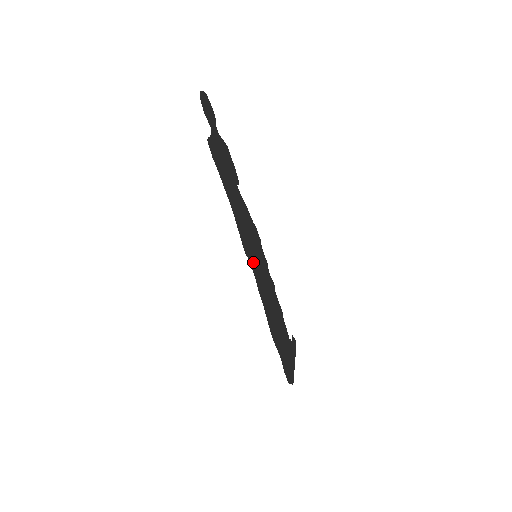
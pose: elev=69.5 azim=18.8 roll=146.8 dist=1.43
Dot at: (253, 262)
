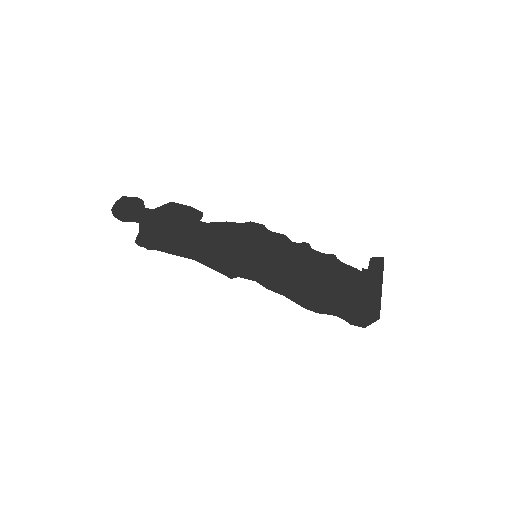
Dot at: (251, 269)
